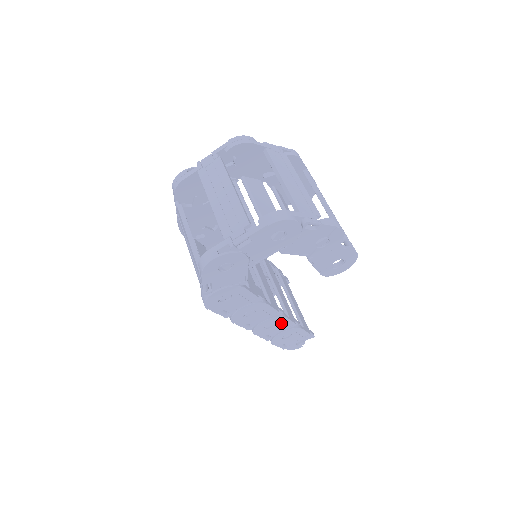
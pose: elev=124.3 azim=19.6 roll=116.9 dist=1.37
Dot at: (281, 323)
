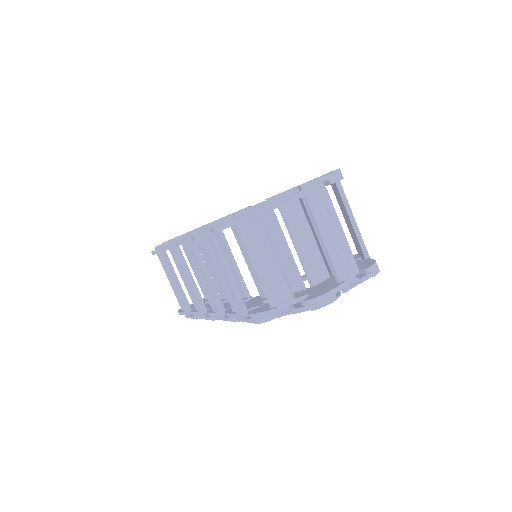
Dot at: occluded
